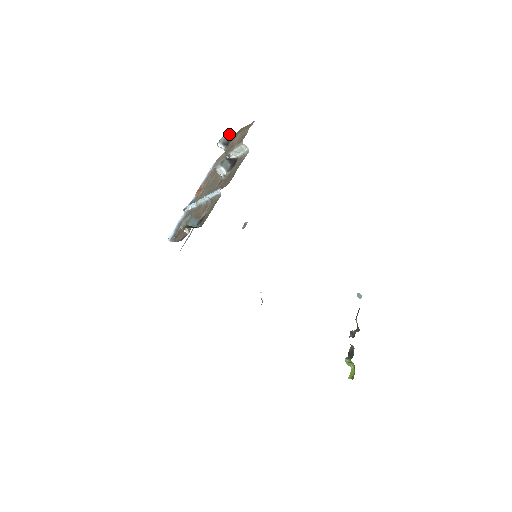
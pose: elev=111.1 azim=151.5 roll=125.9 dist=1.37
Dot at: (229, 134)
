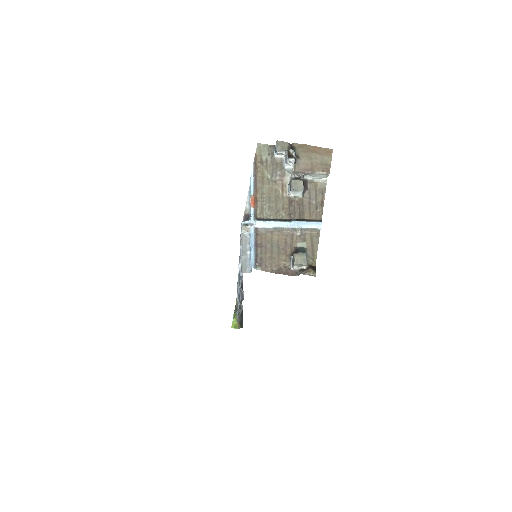
Dot at: (288, 143)
